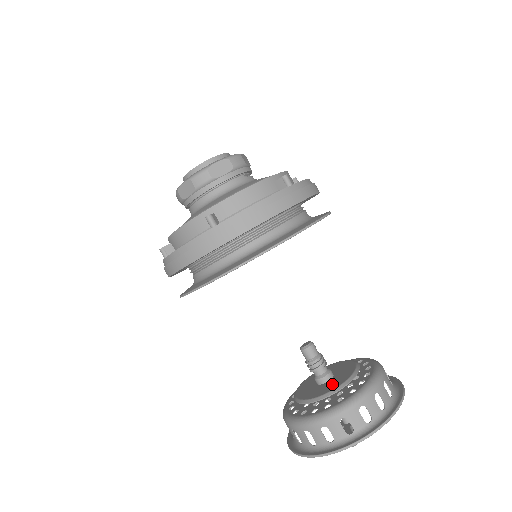
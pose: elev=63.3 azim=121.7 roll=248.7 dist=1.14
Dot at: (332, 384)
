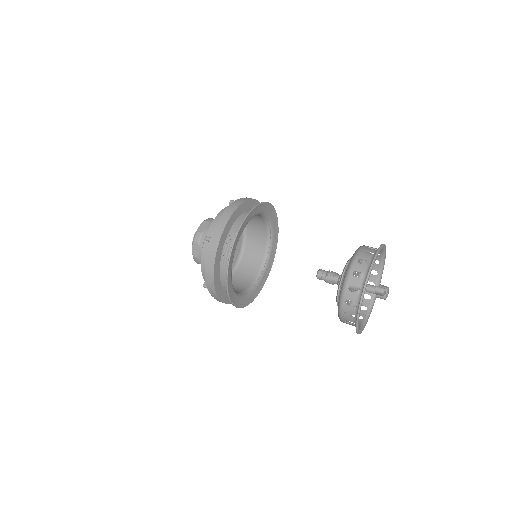
Dot at: occluded
